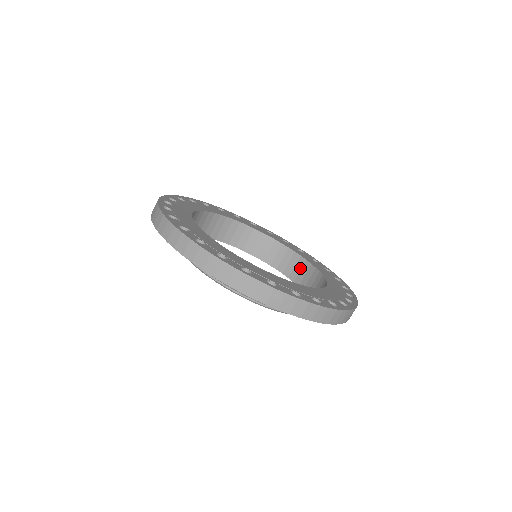
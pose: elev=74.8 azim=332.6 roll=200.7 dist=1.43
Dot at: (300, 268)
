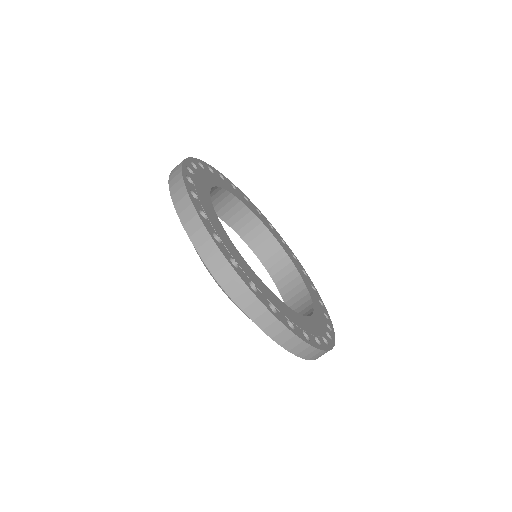
Dot at: (303, 308)
